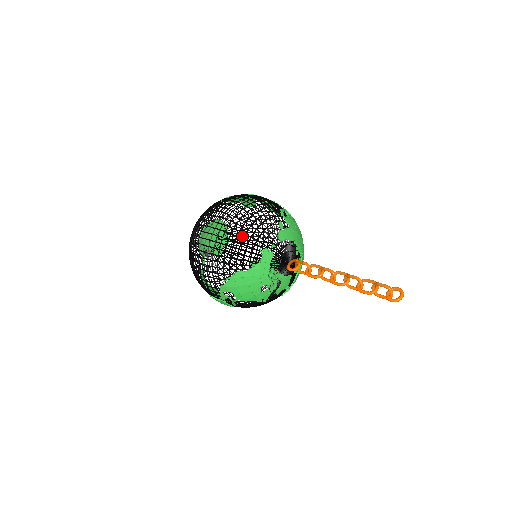
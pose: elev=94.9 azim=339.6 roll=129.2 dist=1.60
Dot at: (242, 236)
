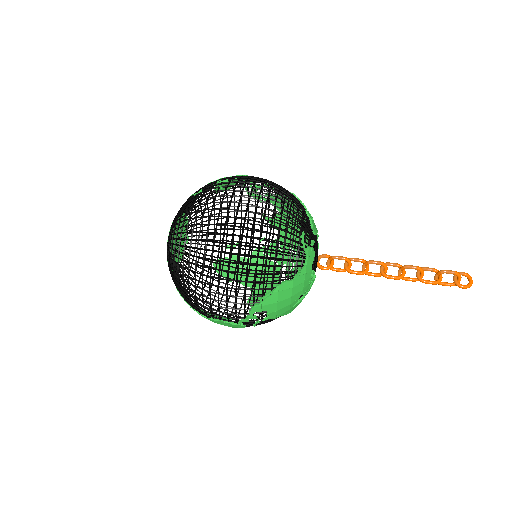
Dot at: (202, 230)
